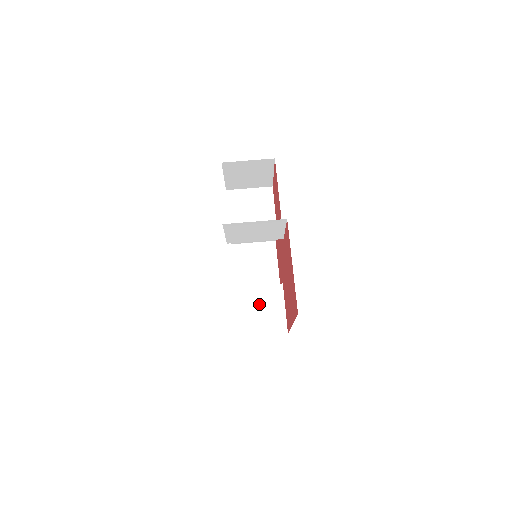
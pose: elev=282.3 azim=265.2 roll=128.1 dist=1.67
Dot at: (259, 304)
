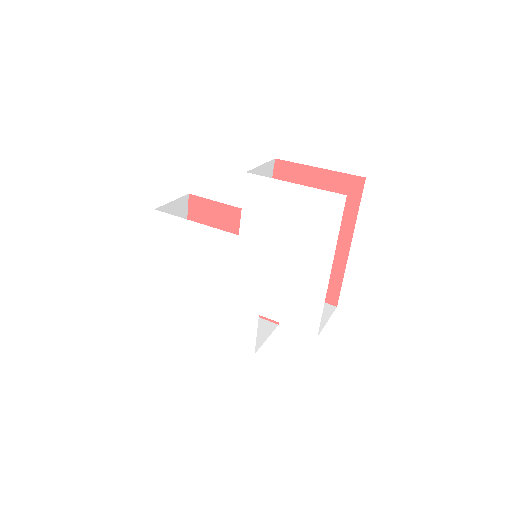
Dot at: occluded
